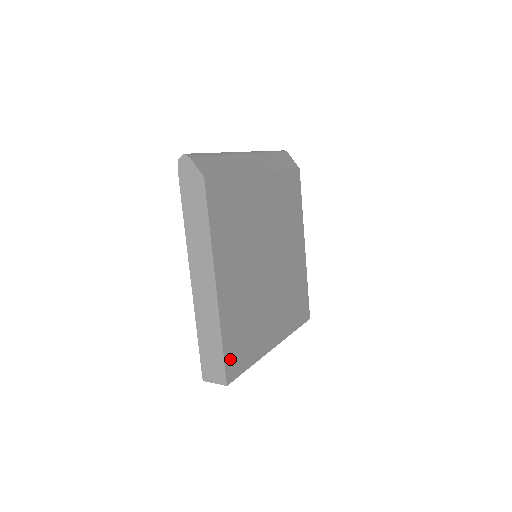
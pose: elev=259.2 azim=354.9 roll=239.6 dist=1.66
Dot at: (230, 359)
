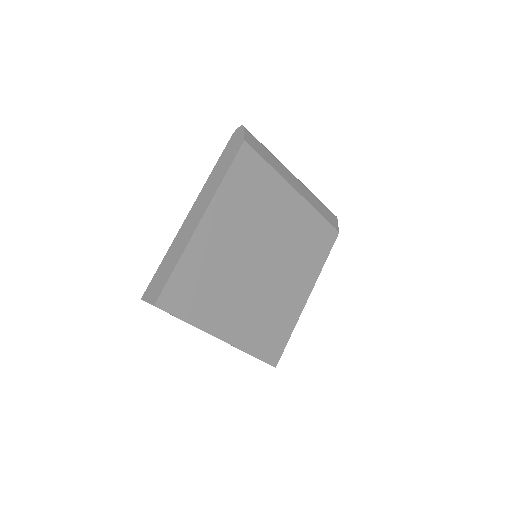
Dot at: (173, 289)
